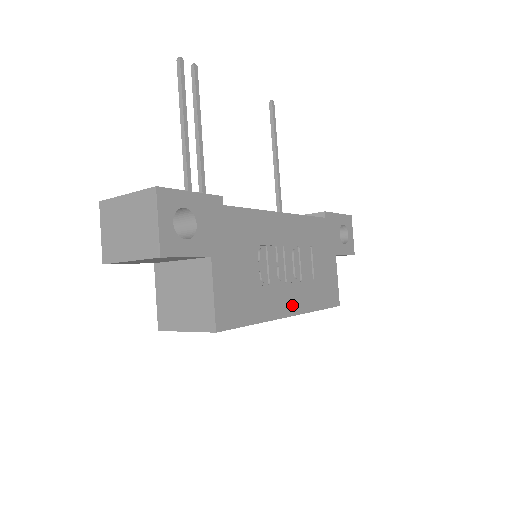
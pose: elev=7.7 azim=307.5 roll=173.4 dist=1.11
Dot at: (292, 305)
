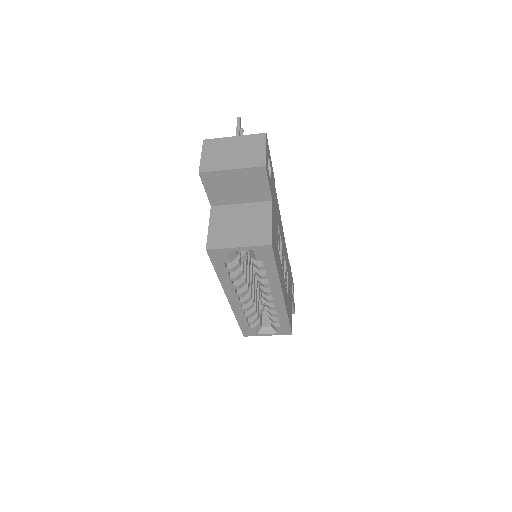
Dot at: (284, 291)
